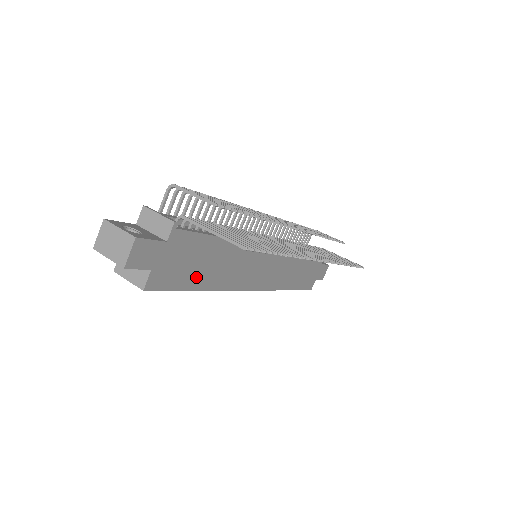
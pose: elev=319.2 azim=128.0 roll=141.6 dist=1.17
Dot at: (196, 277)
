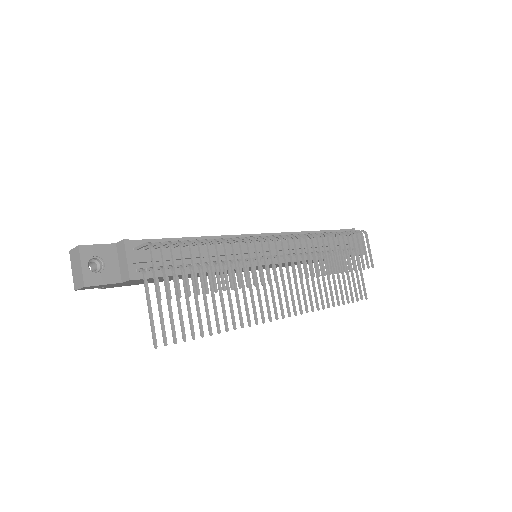
Dot at: (161, 280)
